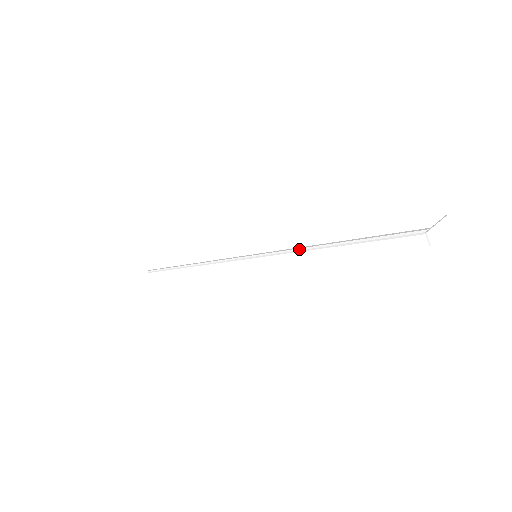
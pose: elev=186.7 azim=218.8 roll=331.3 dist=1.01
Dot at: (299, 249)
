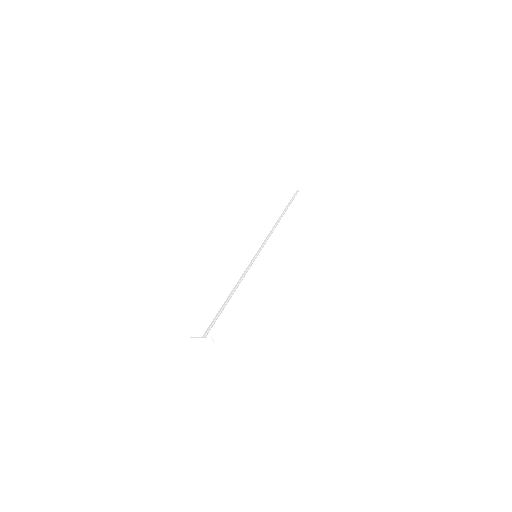
Dot at: (240, 279)
